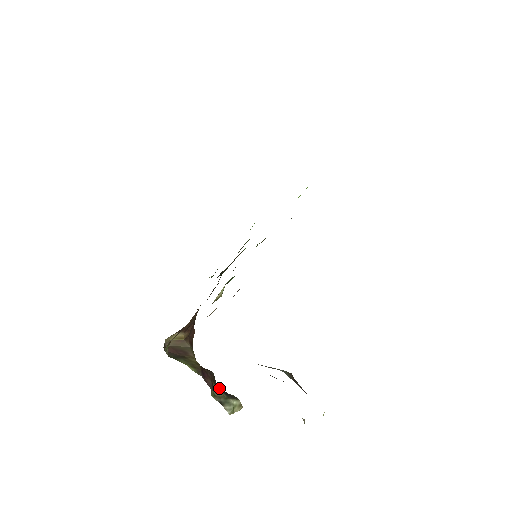
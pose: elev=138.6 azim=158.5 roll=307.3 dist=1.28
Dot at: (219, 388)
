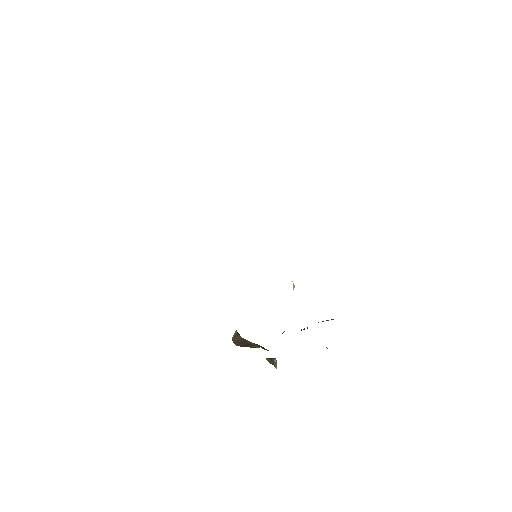
Dot at: occluded
